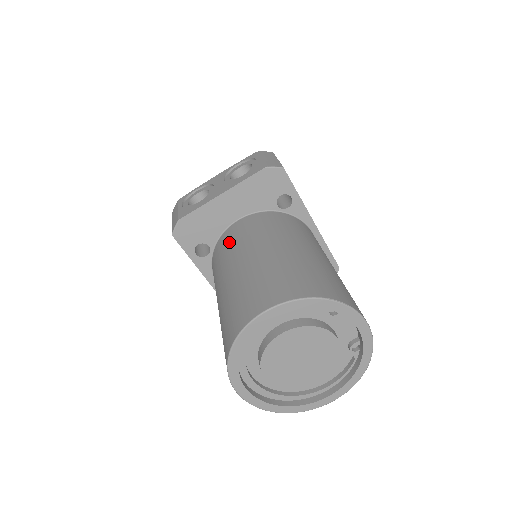
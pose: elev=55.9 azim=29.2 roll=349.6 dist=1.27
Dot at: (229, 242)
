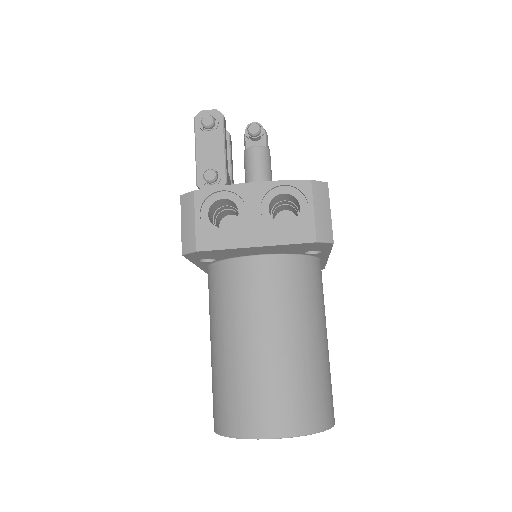
Dot at: (243, 288)
